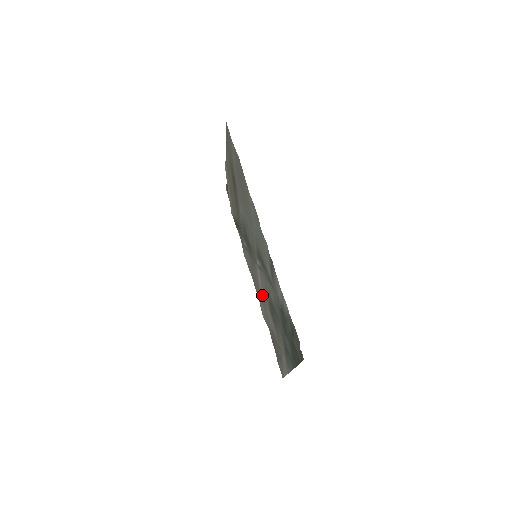
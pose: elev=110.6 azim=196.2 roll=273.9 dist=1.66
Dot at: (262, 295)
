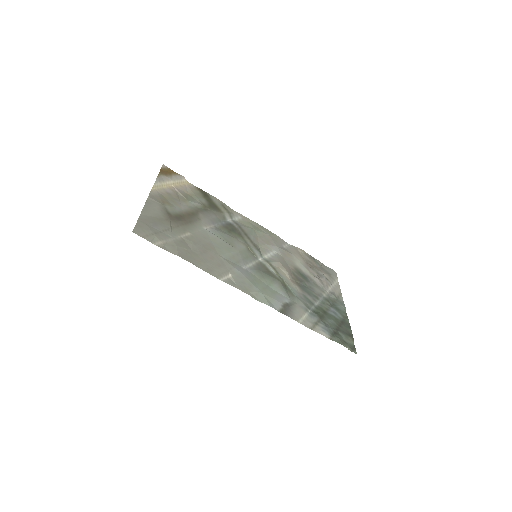
Dot at: (280, 251)
